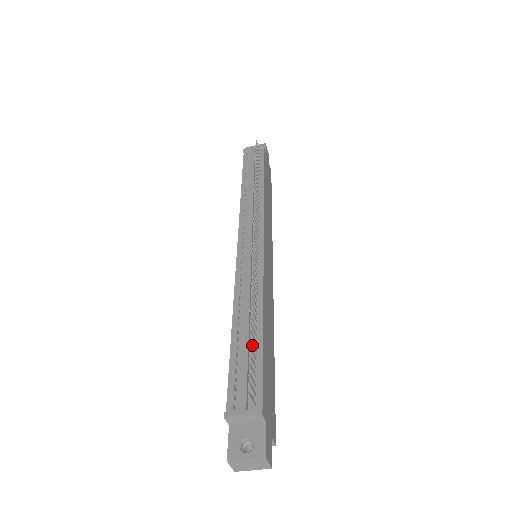
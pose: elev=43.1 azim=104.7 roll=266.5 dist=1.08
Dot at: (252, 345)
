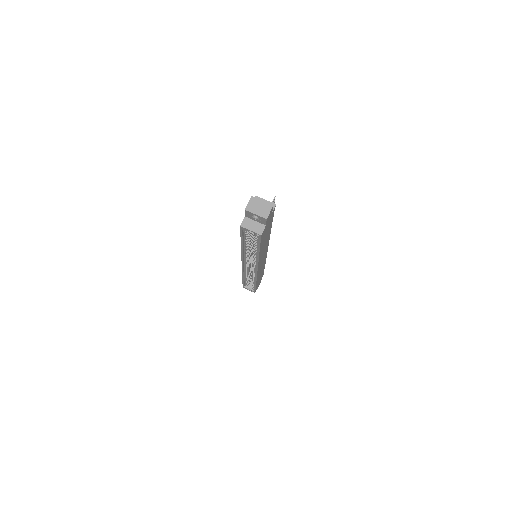
Dot at: occluded
